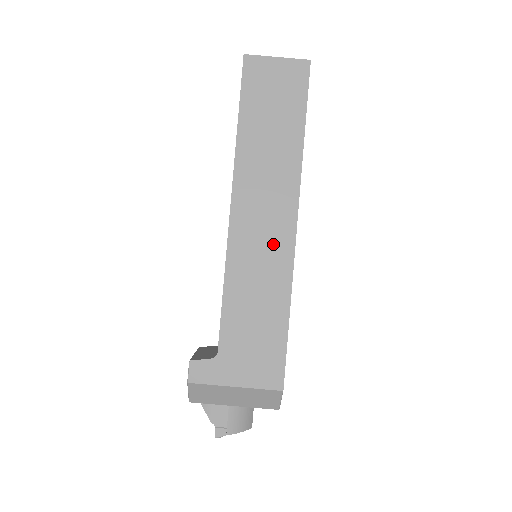
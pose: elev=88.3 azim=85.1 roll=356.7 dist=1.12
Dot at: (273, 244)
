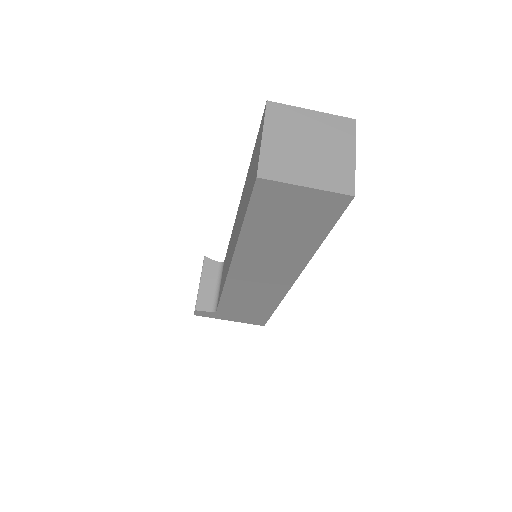
Dot at: (269, 287)
